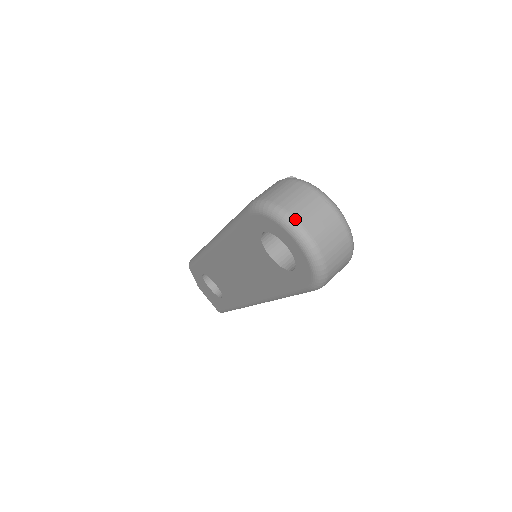
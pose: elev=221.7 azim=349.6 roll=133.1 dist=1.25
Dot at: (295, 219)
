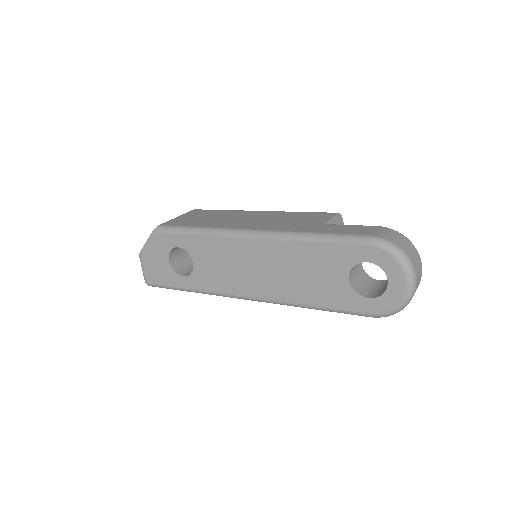
Dot at: (414, 268)
